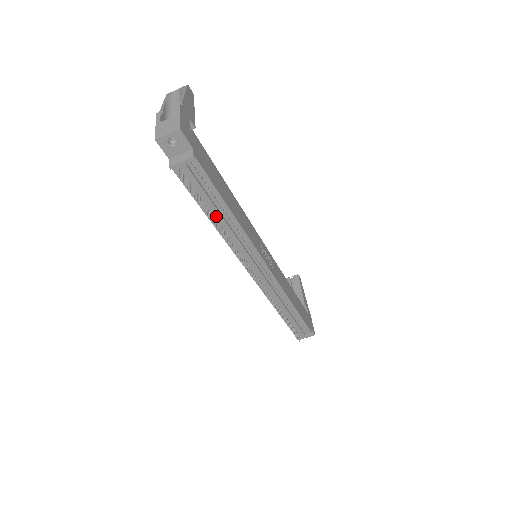
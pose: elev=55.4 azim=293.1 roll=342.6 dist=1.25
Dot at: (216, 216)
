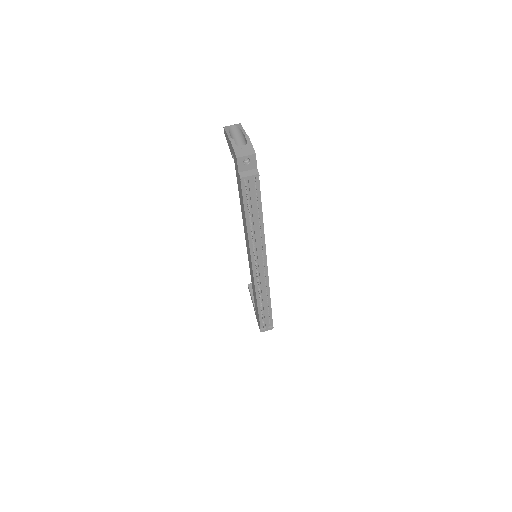
Dot at: (251, 219)
